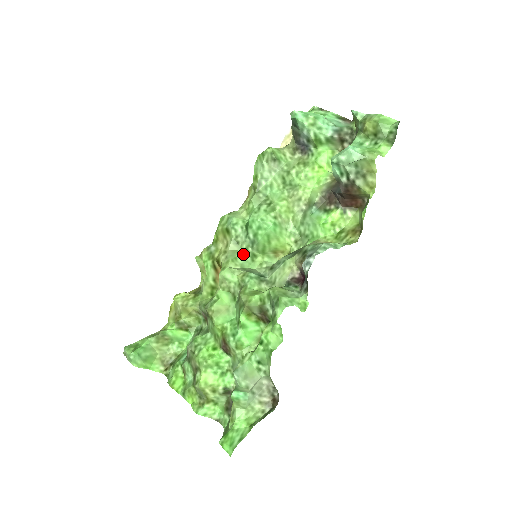
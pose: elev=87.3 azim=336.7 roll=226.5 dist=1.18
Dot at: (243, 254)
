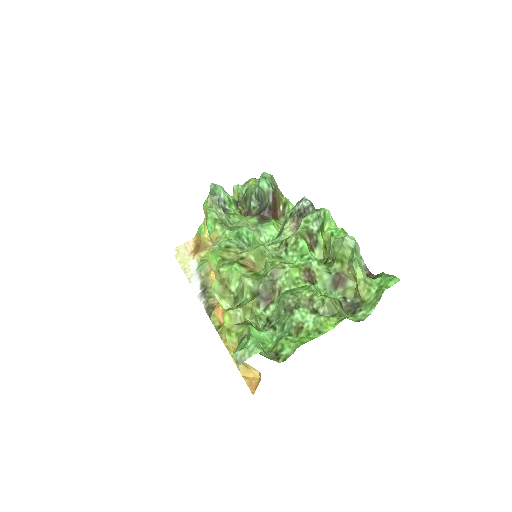
Dot at: occluded
